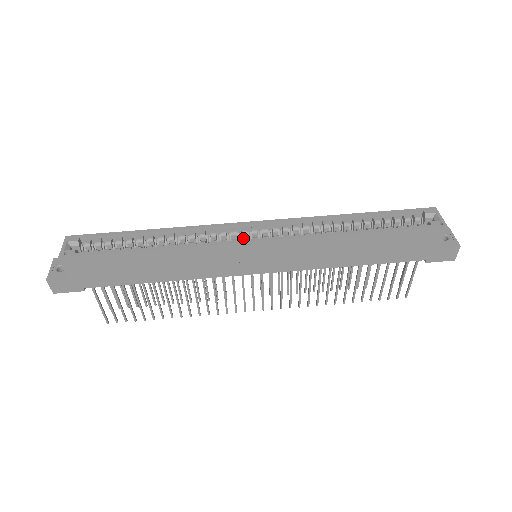
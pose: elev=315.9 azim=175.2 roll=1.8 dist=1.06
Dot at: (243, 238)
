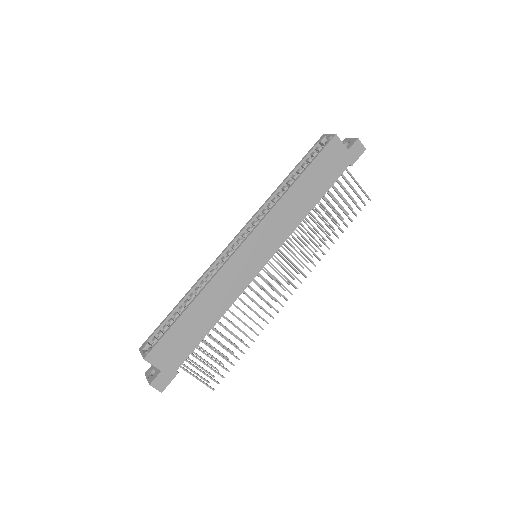
Dot at: occluded
